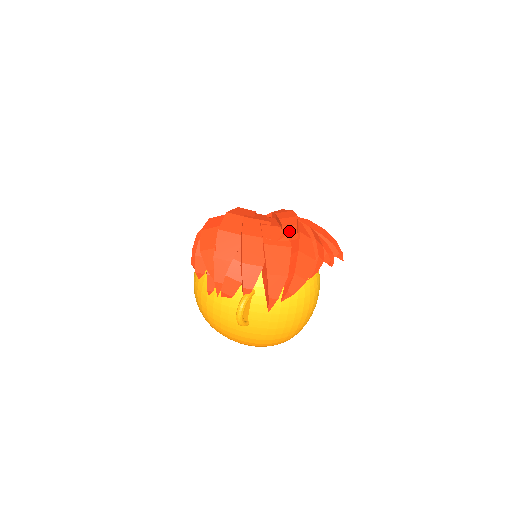
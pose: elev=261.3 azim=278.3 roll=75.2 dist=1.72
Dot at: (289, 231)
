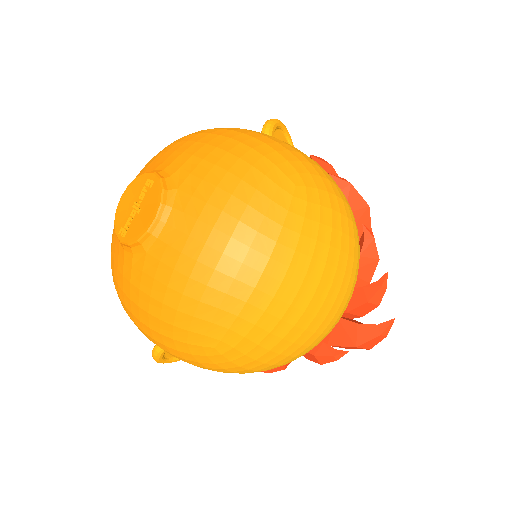
Dot at: occluded
